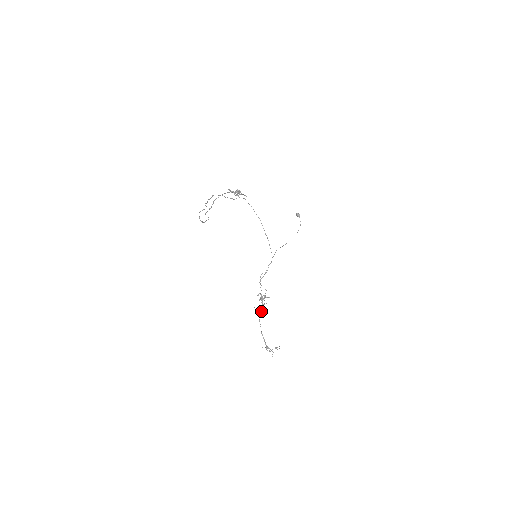
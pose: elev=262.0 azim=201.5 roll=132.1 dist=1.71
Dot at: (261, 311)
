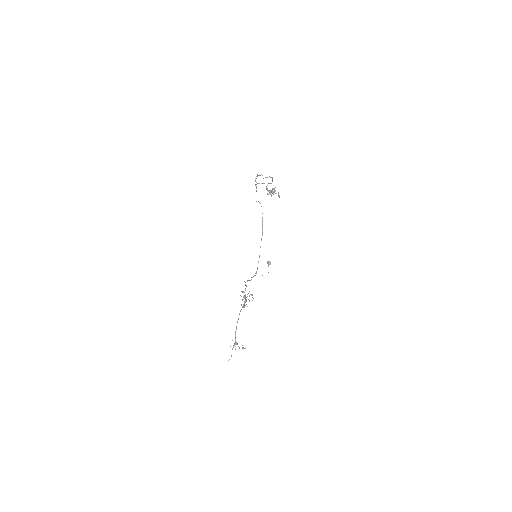
Dot at: (244, 305)
